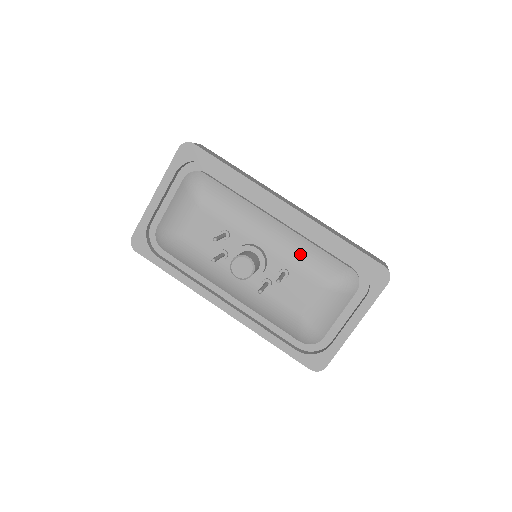
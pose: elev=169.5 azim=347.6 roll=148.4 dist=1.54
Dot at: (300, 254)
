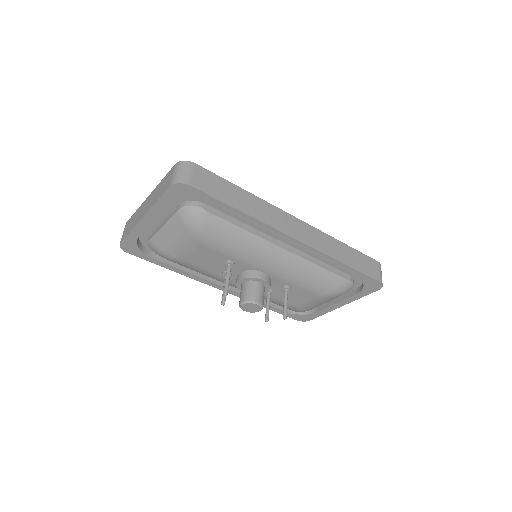
Dot at: (304, 277)
